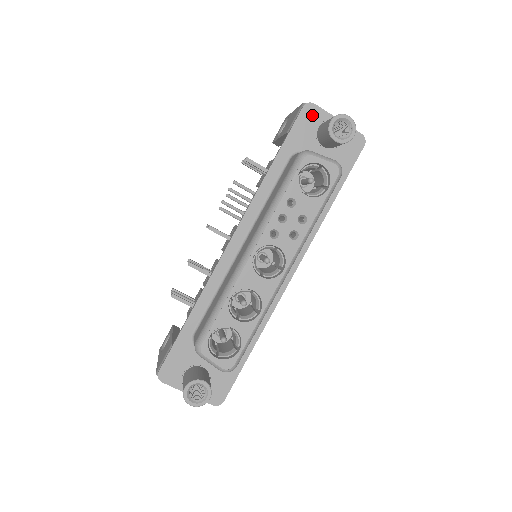
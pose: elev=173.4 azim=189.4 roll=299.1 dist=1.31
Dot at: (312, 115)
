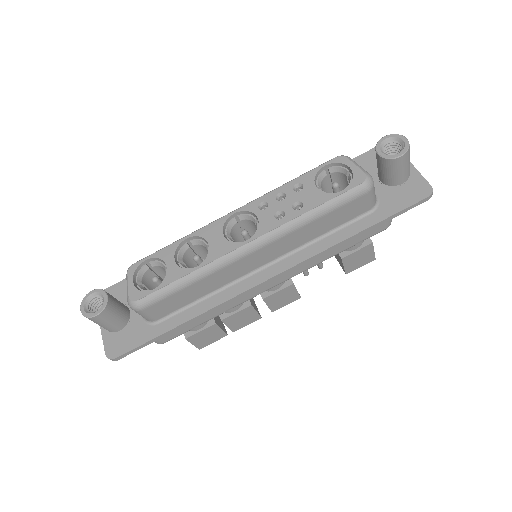
Dot at: occluded
